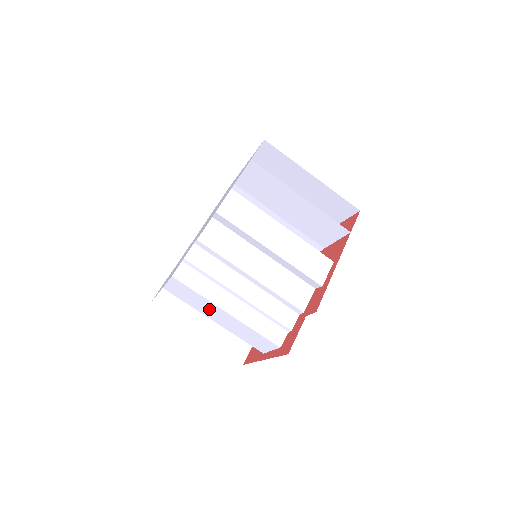
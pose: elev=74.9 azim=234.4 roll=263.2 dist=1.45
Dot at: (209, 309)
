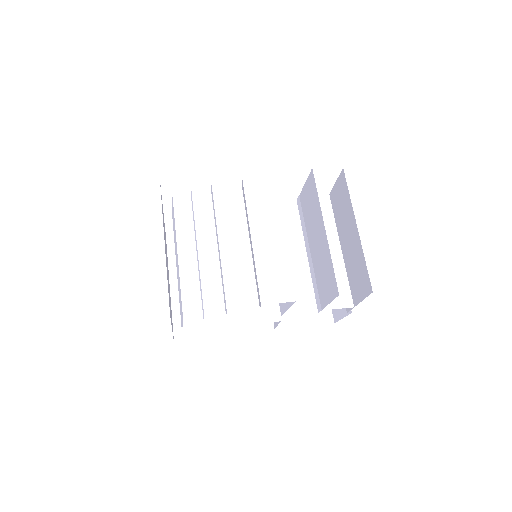
Dot at: occluded
